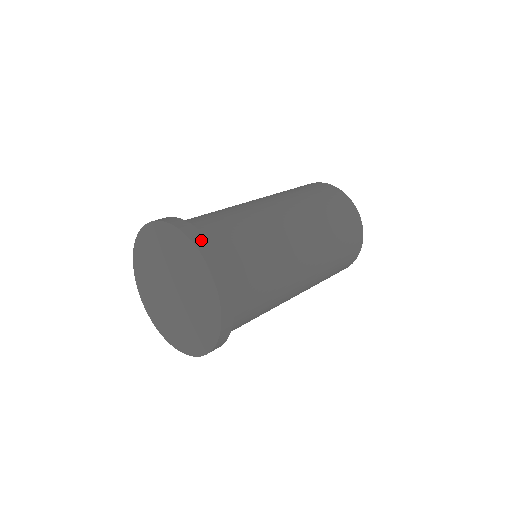
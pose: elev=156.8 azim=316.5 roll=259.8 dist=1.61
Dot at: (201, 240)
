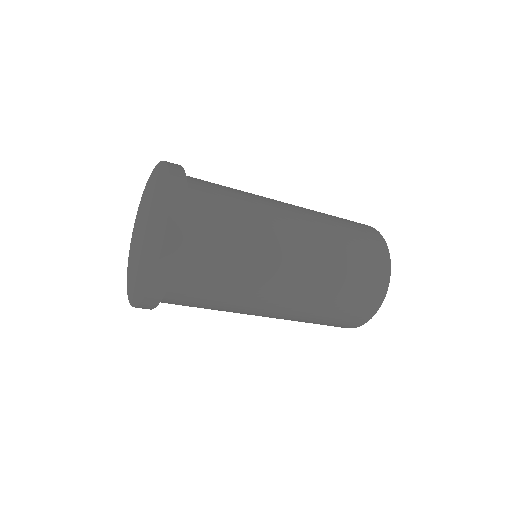
Dot at: (173, 163)
